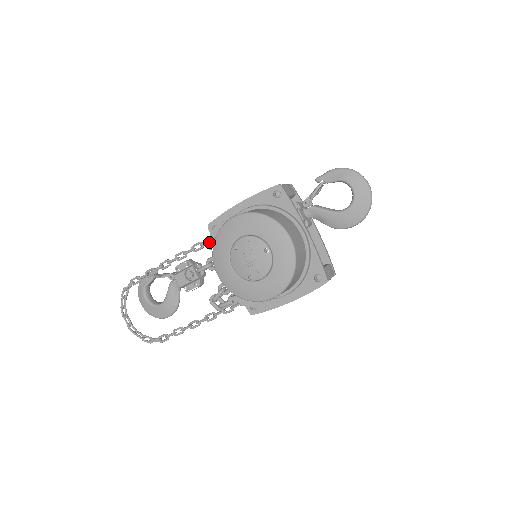
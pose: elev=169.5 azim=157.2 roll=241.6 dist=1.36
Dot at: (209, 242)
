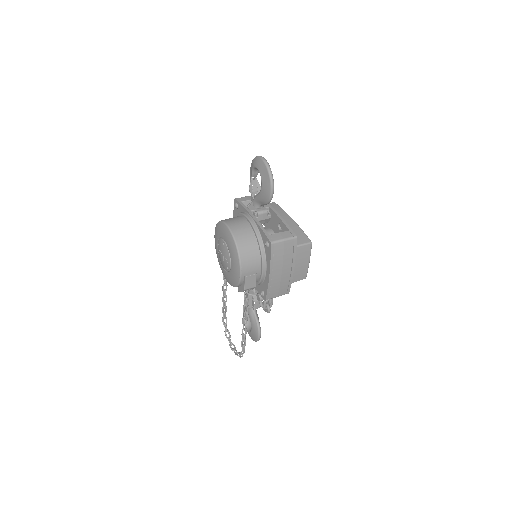
Dot at: occluded
